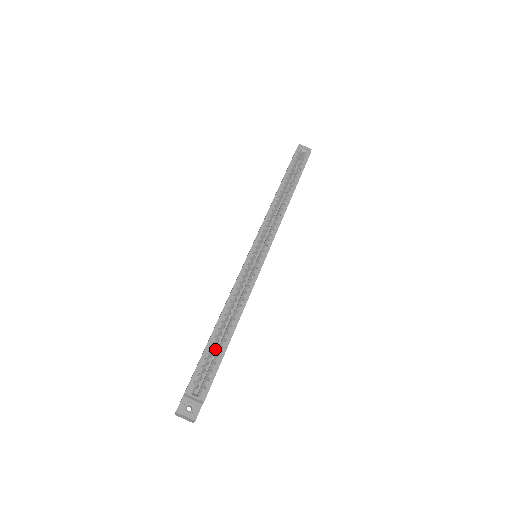
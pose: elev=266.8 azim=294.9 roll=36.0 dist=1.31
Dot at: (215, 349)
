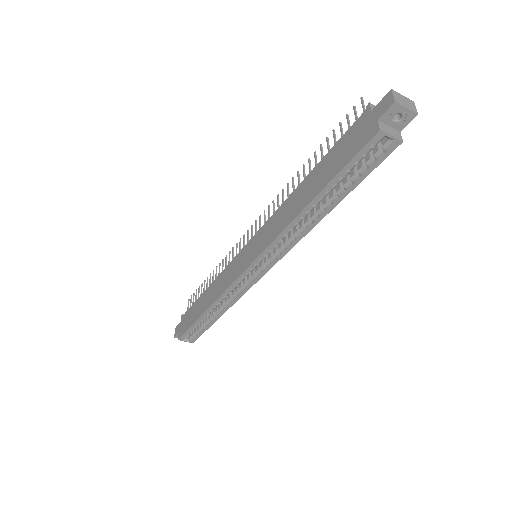
Dot at: occluded
